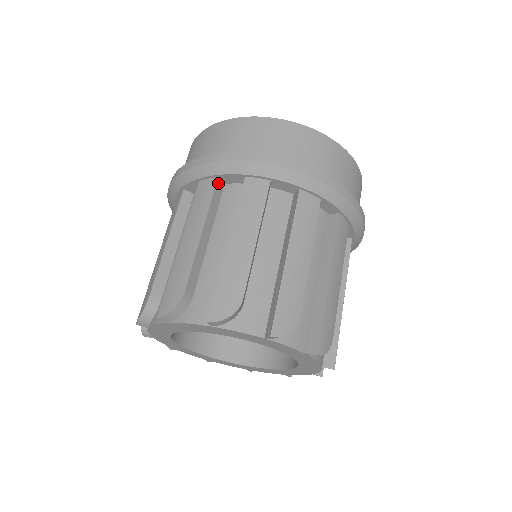
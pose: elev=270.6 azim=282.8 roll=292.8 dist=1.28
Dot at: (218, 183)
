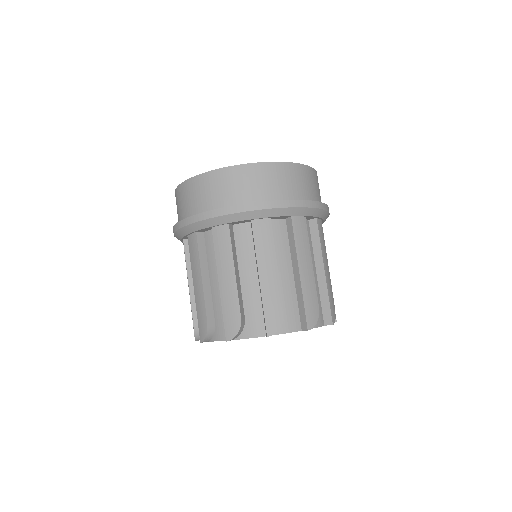
Dot at: (198, 236)
